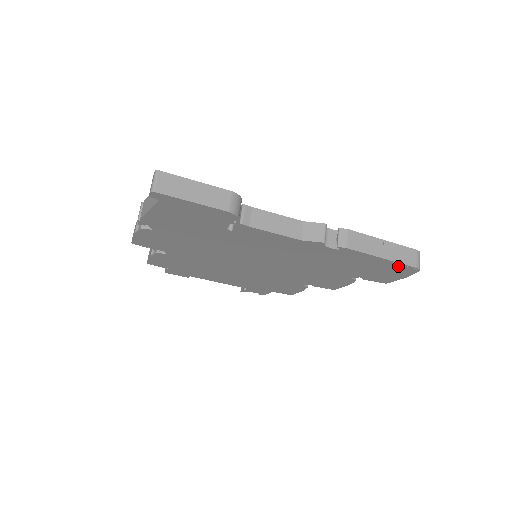
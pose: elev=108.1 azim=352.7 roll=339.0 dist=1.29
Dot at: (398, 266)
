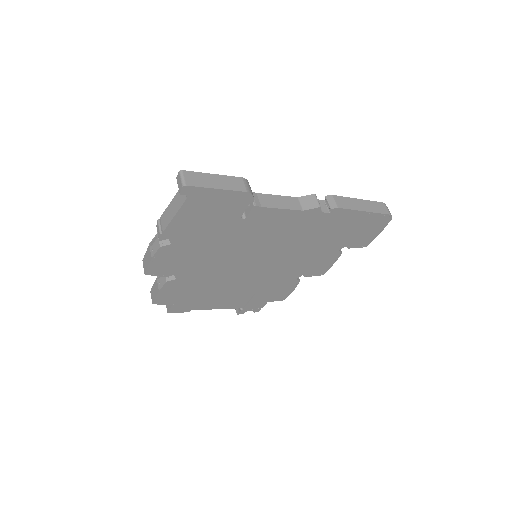
Dot at: (376, 218)
